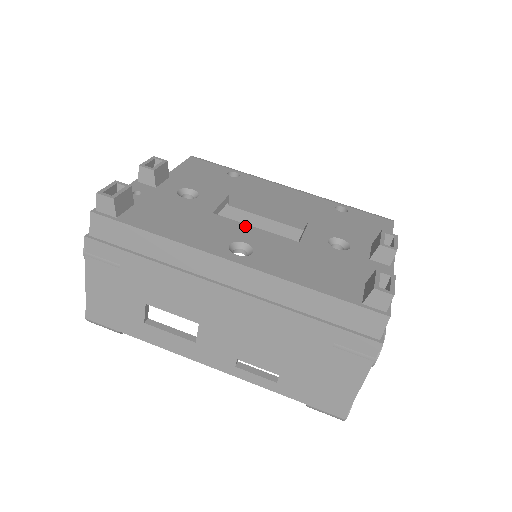
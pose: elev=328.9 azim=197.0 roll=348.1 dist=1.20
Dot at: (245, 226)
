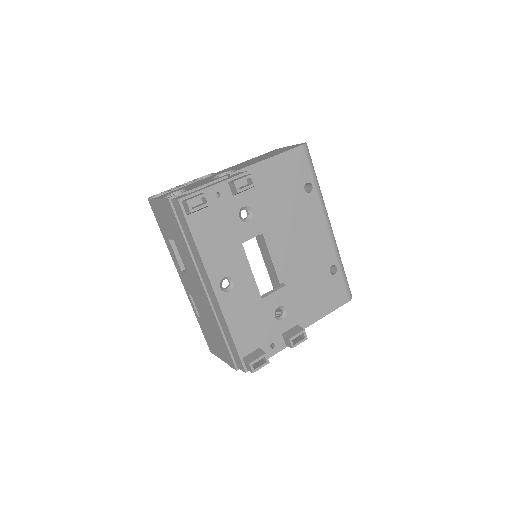
Dot at: (248, 267)
